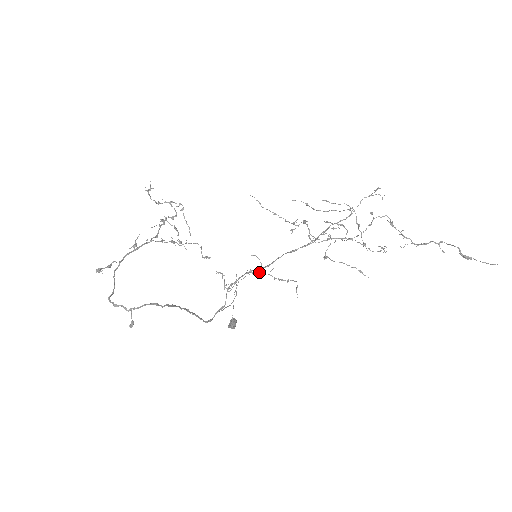
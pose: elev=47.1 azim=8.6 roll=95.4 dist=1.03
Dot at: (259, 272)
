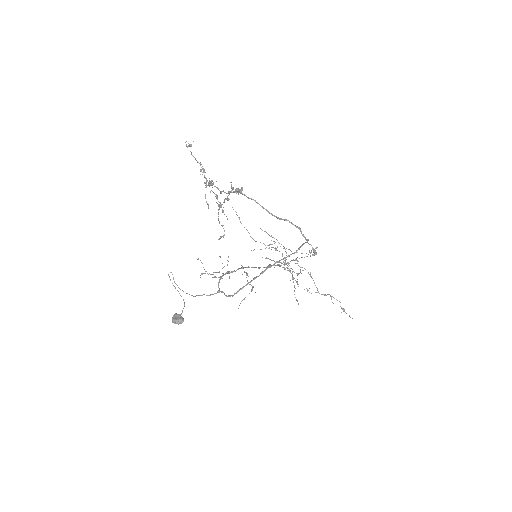
Dot at: (246, 272)
